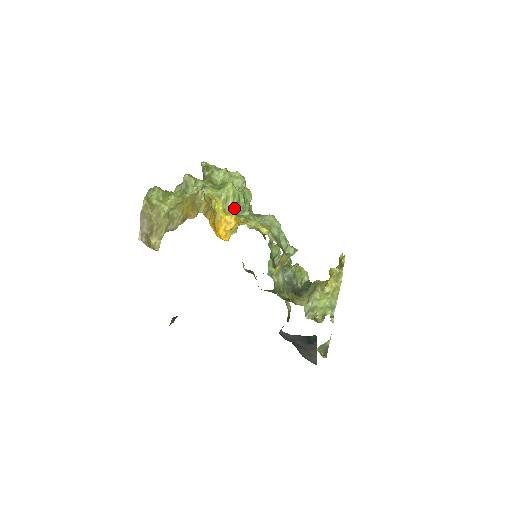
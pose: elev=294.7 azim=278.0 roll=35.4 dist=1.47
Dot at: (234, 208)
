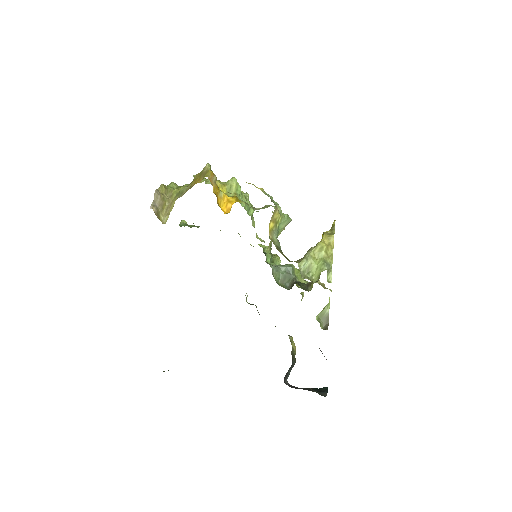
Dot at: (236, 196)
